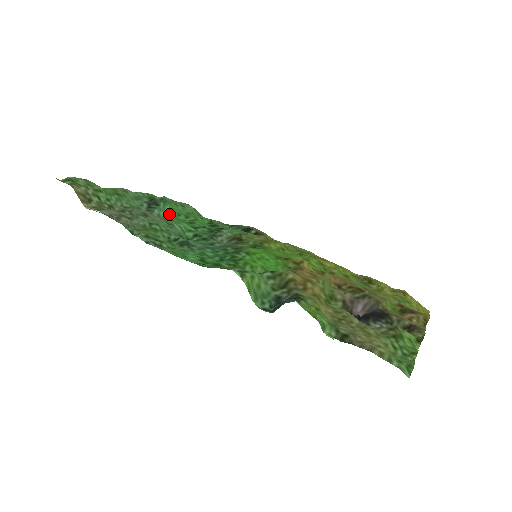
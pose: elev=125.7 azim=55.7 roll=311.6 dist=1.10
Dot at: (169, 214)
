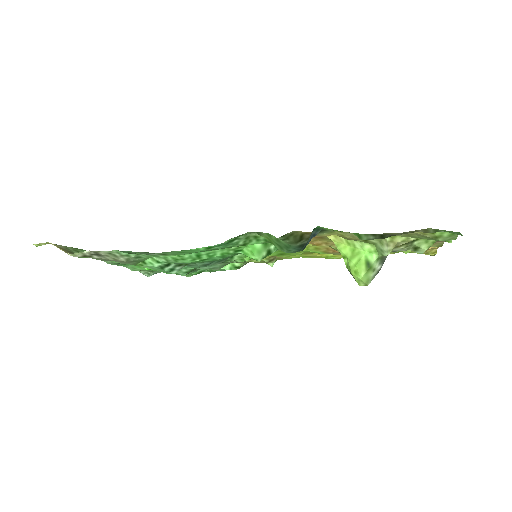
Dot at: occluded
